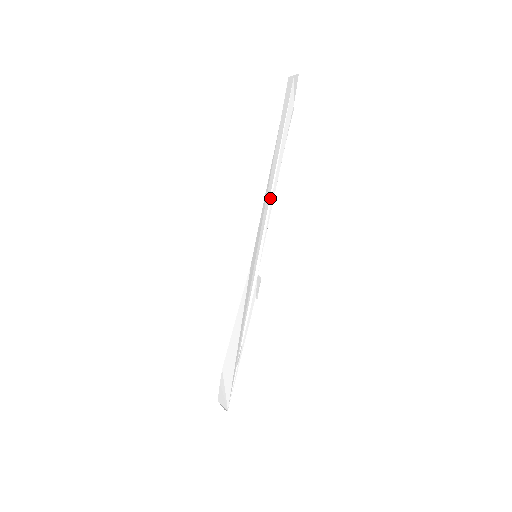
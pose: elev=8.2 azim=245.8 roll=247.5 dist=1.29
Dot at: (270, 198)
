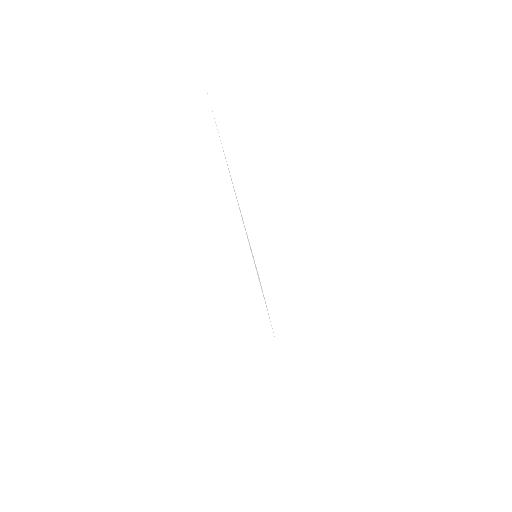
Dot at: (242, 217)
